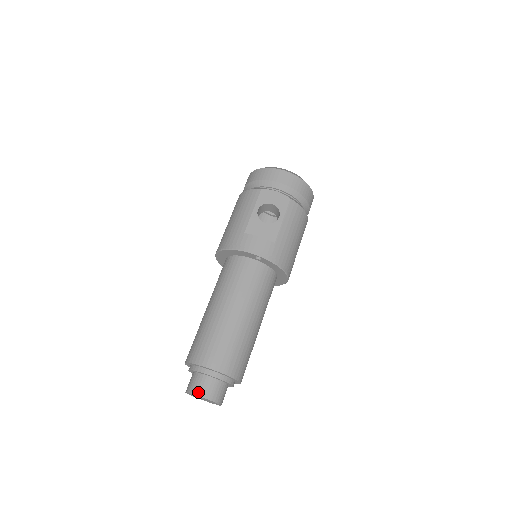
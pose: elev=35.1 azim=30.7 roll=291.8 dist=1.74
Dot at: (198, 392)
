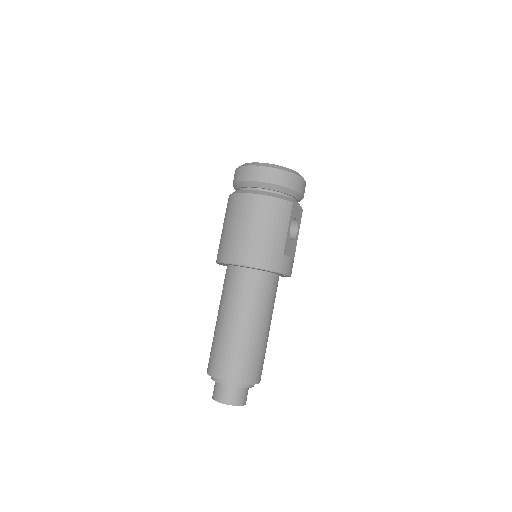
Dot at: (242, 403)
